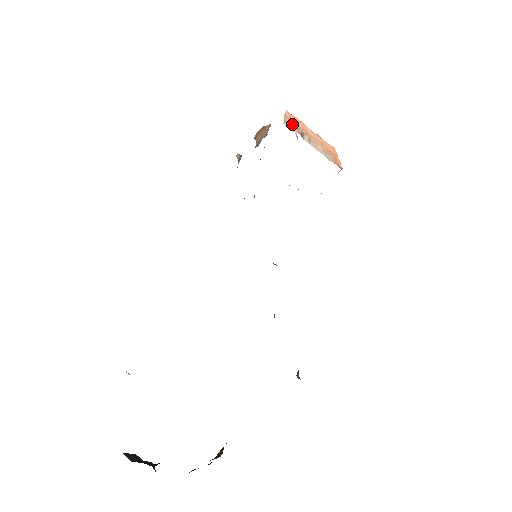
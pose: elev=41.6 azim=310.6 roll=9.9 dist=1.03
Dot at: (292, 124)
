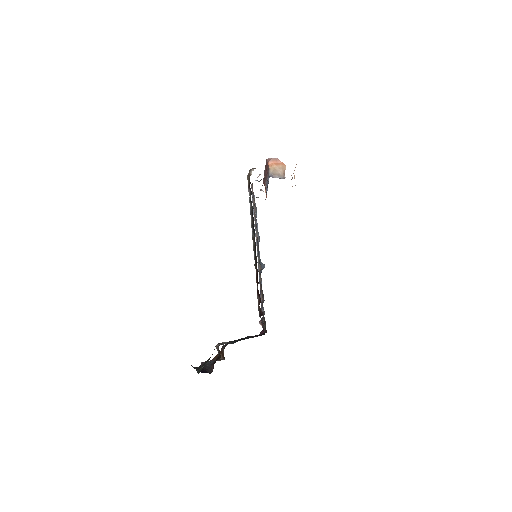
Dot at: occluded
